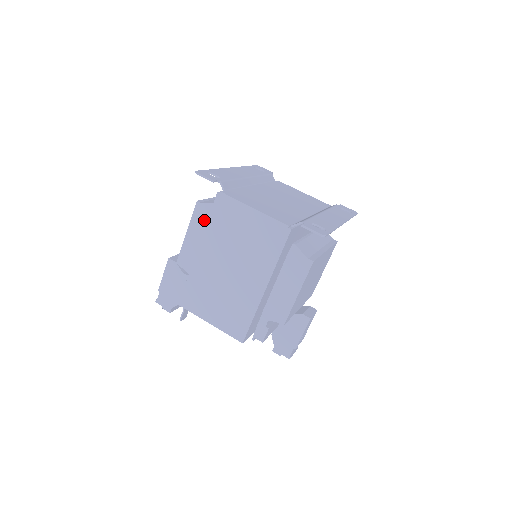
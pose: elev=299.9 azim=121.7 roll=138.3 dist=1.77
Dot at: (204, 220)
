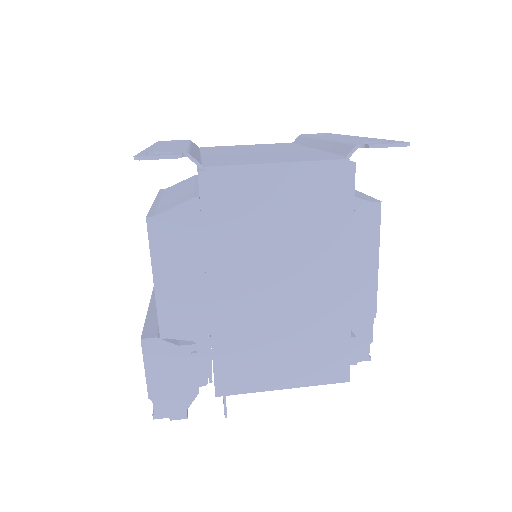
Dot at: (175, 241)
